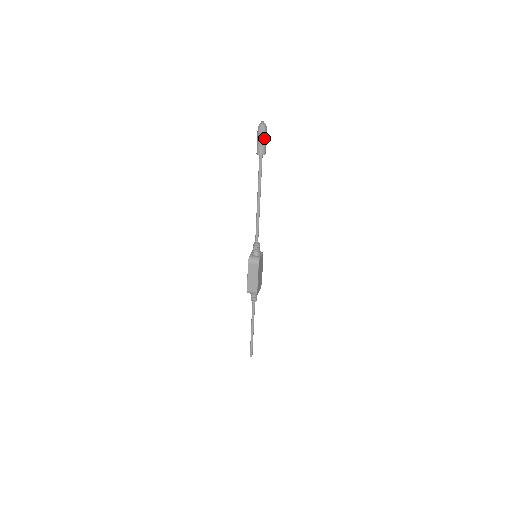
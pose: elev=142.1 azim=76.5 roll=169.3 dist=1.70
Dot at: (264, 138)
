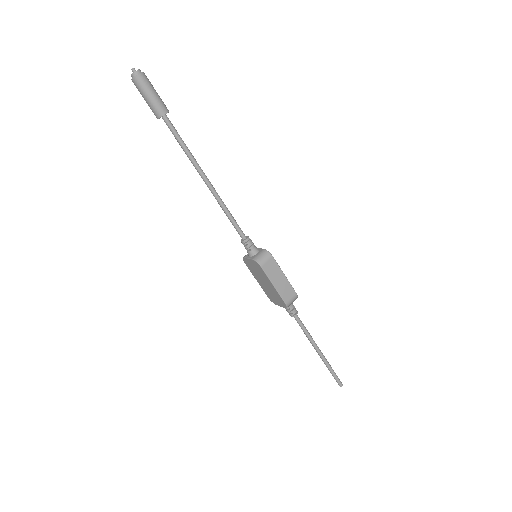
Dot at: (152, 88)
